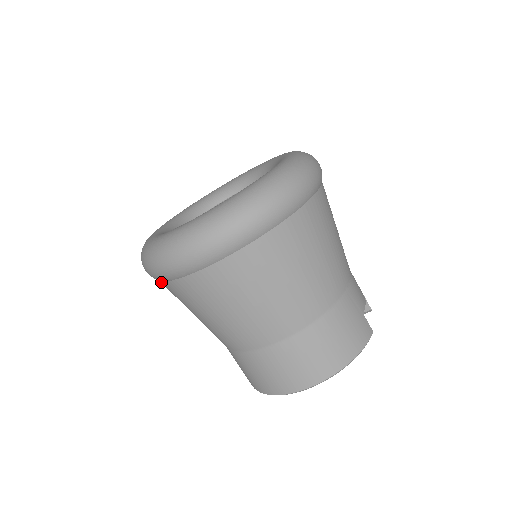
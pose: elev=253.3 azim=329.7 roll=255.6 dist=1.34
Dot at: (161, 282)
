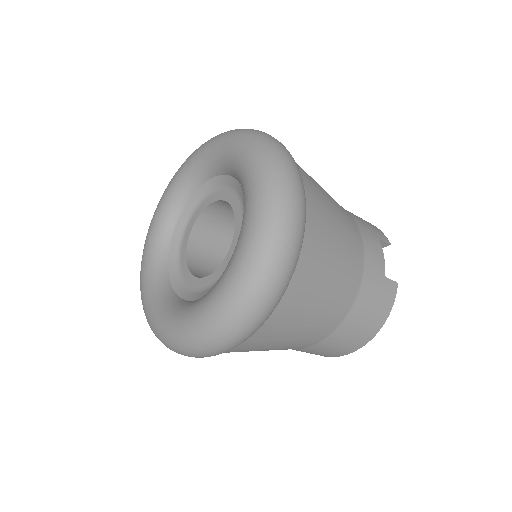
Dot at: occluded
